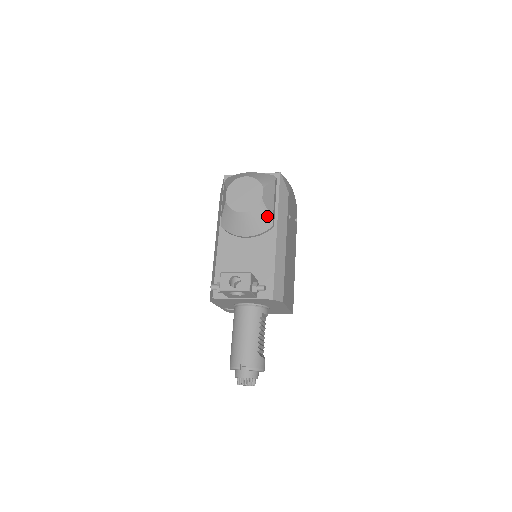
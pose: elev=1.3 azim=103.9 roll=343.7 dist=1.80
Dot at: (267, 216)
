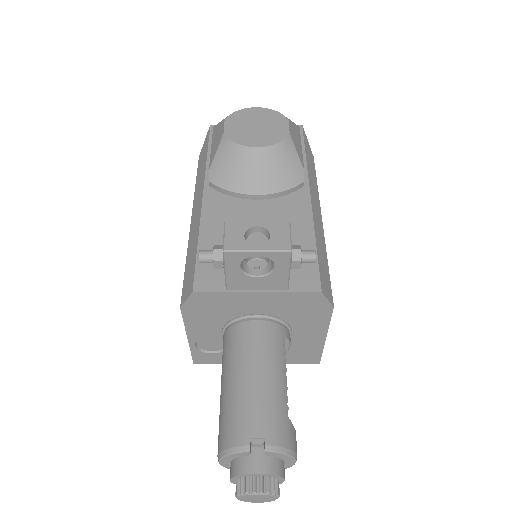
Dot at: (296, 162)
